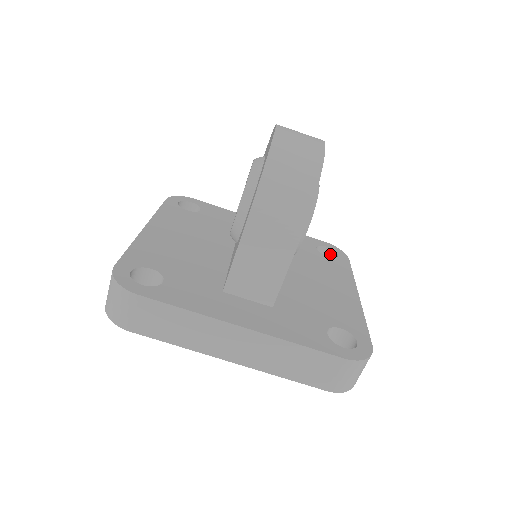
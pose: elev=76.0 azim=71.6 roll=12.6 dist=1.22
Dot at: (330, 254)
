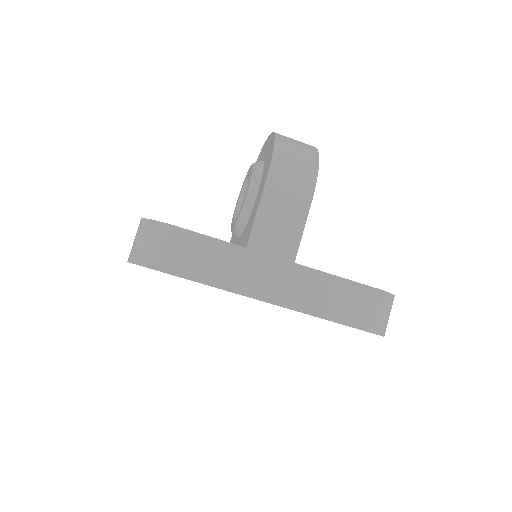
Dot at: occluded
